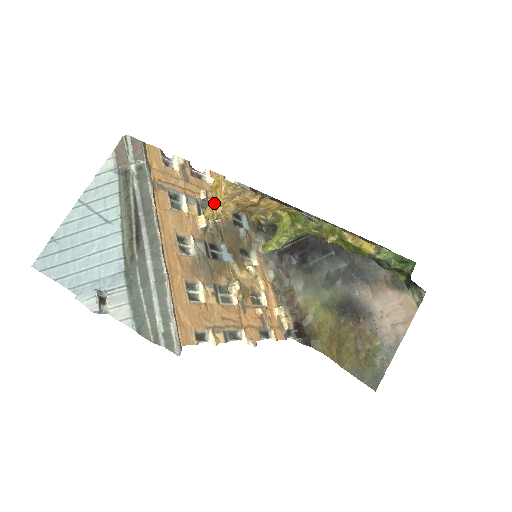
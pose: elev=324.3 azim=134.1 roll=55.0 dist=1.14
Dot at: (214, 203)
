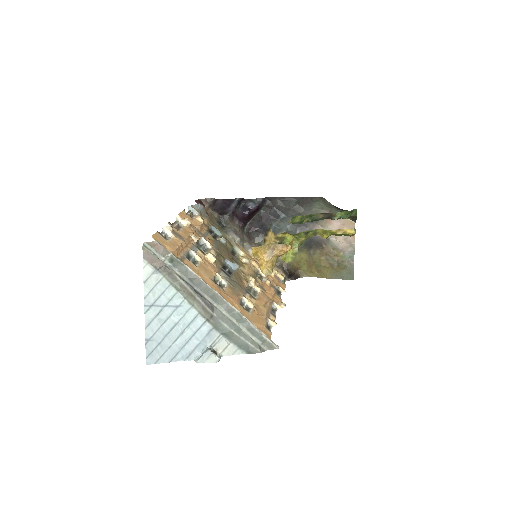
Dot at: (262, 263)
